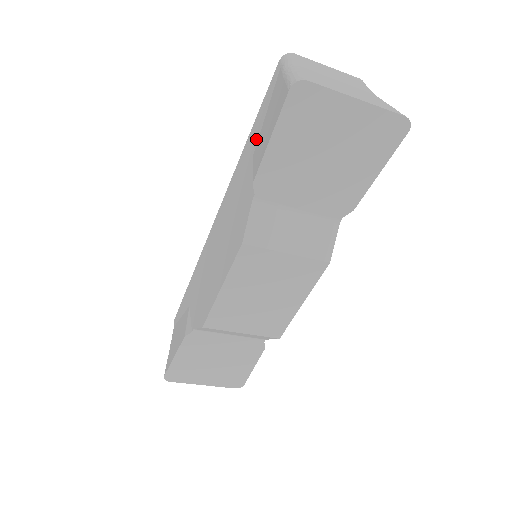
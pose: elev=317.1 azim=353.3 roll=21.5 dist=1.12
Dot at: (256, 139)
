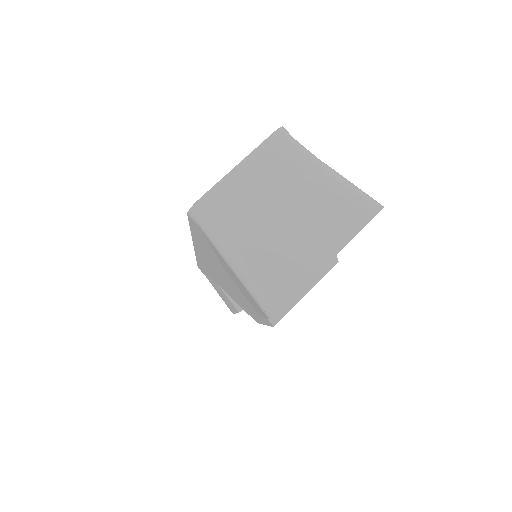
Dot at: (215, 257)
